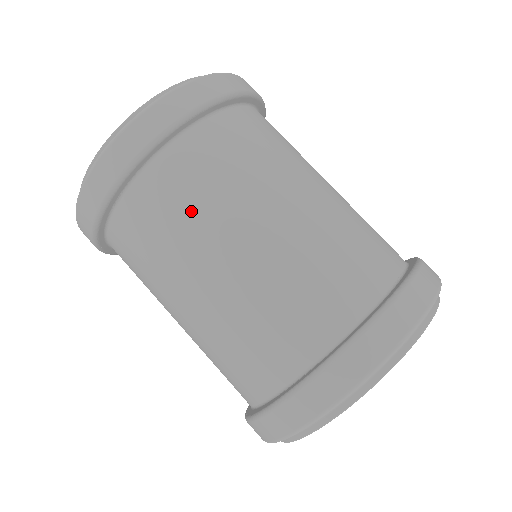
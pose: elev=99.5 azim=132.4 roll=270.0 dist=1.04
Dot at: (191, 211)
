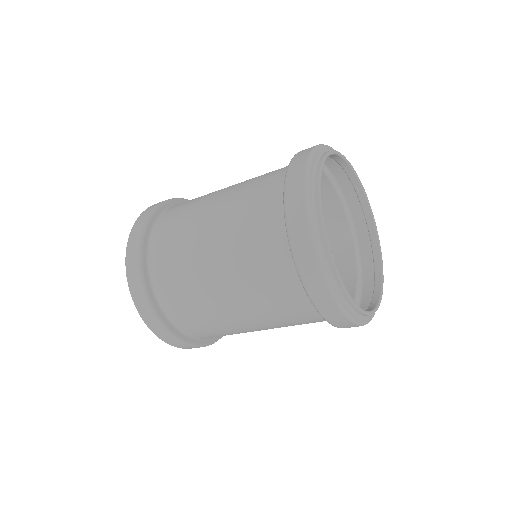
Dot at: (180, 232)
